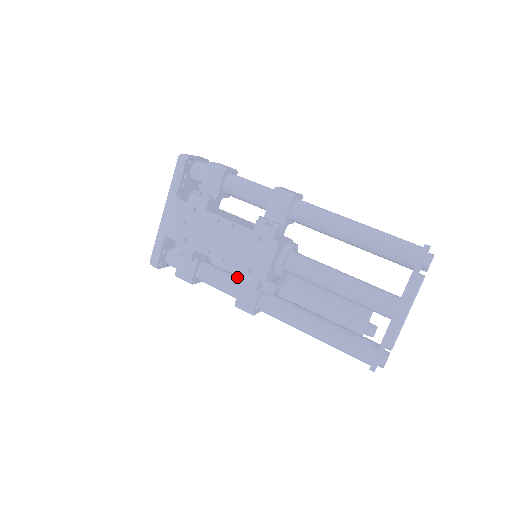
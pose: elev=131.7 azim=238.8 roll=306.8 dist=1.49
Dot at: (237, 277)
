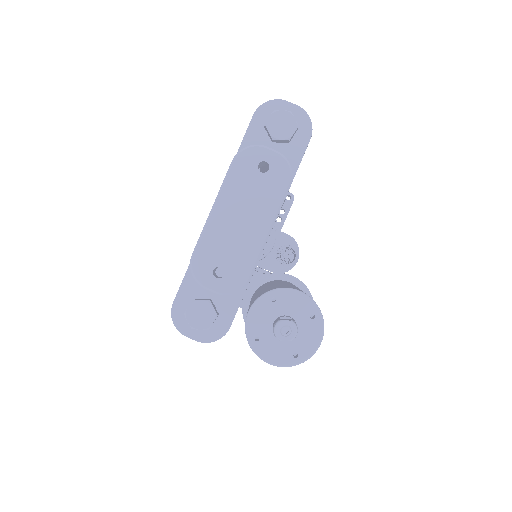
Dot at: occluded
